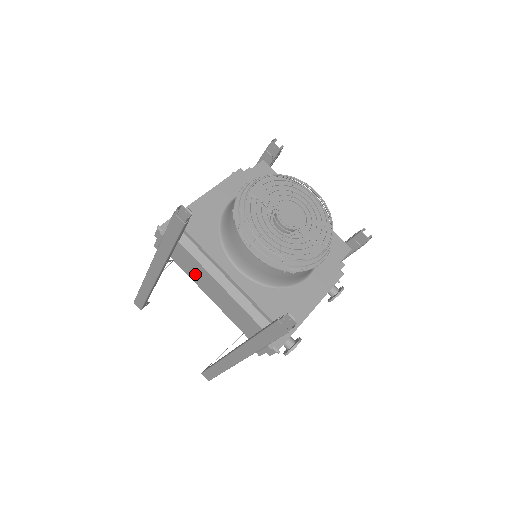
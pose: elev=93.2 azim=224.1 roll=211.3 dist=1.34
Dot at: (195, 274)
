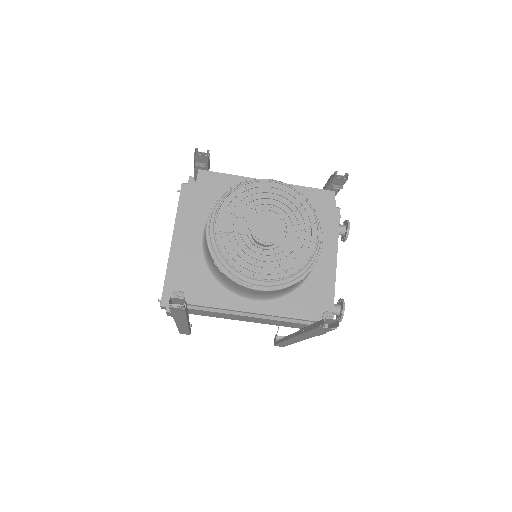
Dot at: (220, 316)
